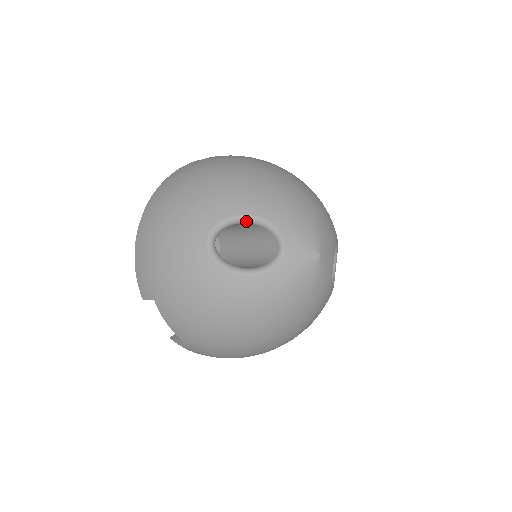
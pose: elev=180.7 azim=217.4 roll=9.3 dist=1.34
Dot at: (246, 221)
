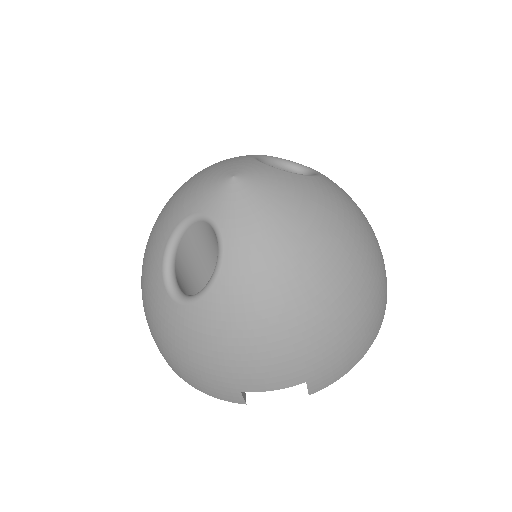
Dot at: (172, 251)
